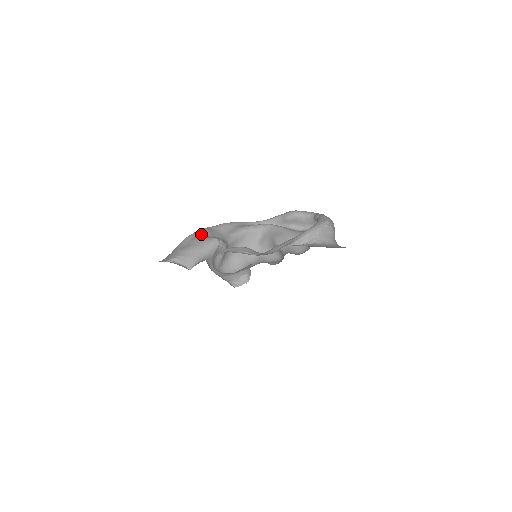
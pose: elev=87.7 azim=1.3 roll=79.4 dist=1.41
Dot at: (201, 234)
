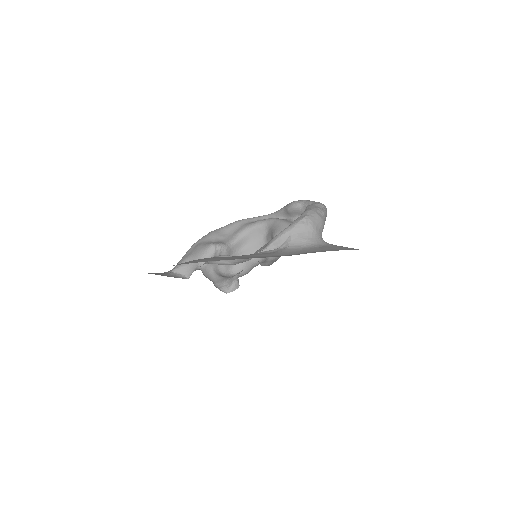
Dot at: (205, 239)
